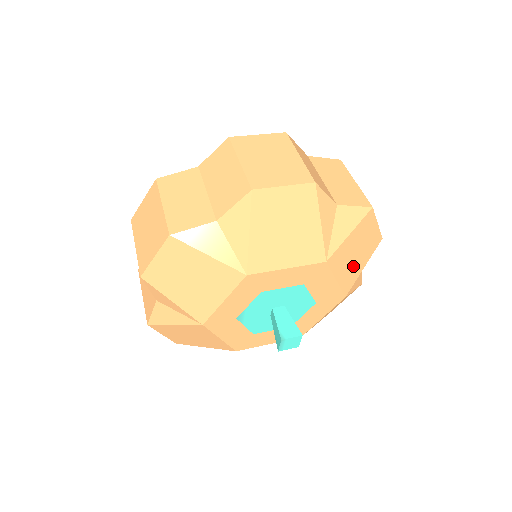
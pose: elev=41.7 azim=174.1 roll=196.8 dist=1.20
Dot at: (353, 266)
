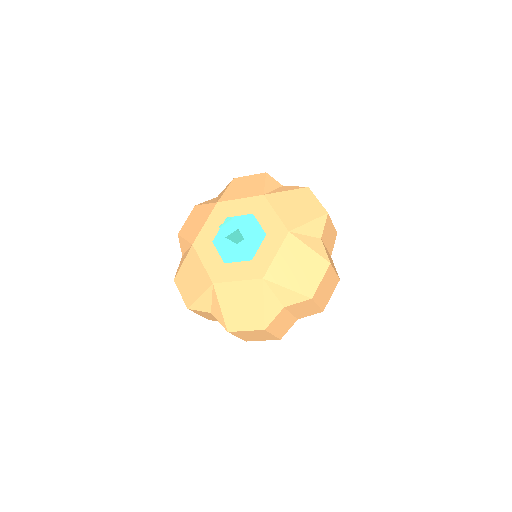
Dot at: (288, 271)
